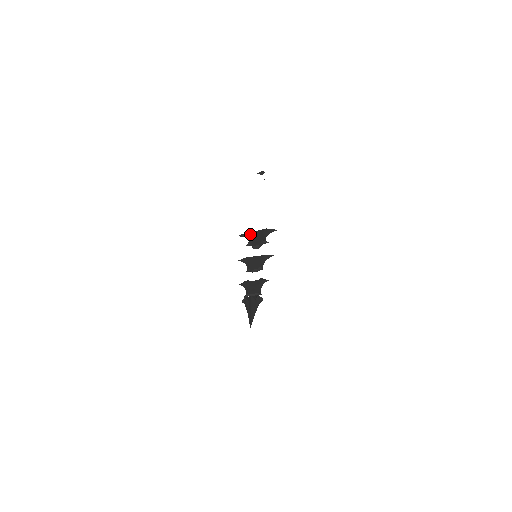
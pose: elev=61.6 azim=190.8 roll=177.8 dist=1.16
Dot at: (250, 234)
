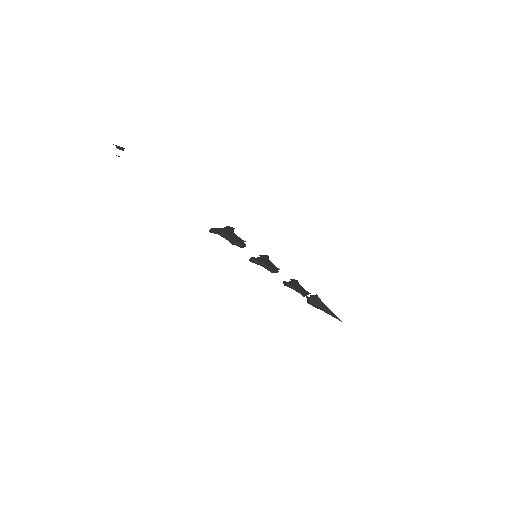
Dot at: (223, 231)
